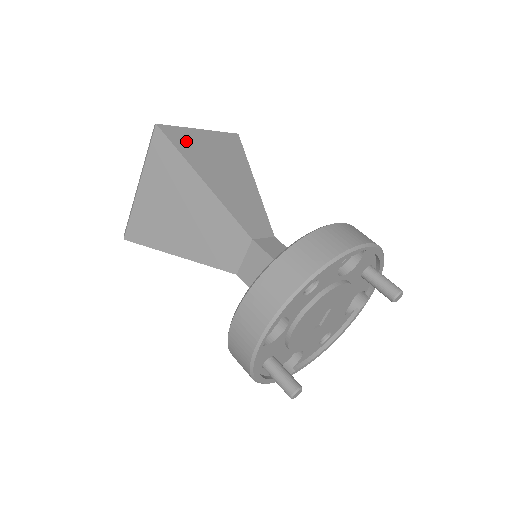
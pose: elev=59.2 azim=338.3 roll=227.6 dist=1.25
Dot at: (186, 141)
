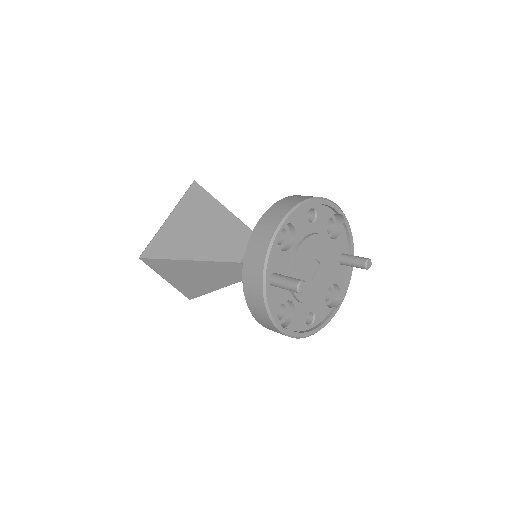
Dot at: occluded
